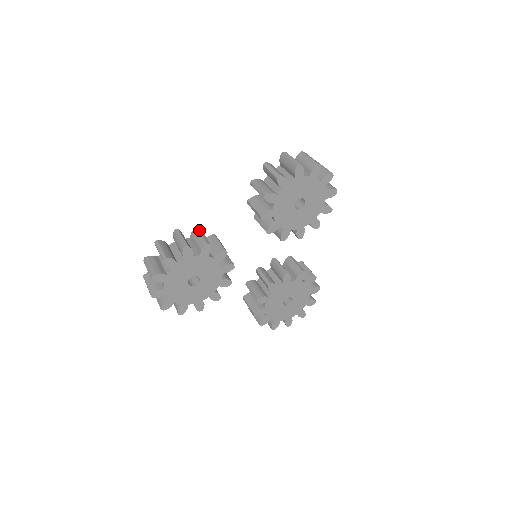
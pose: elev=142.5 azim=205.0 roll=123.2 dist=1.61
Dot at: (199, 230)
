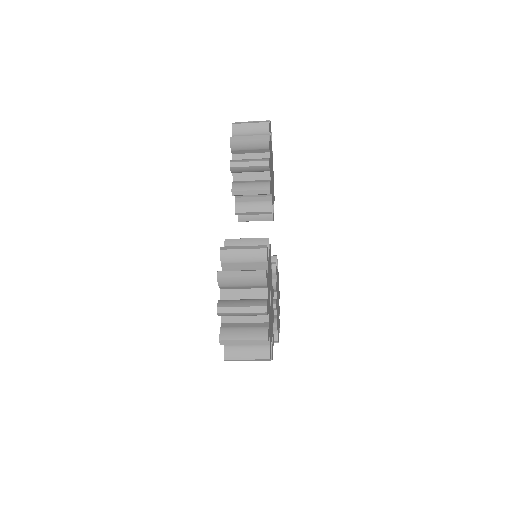
Dot at: occluded
